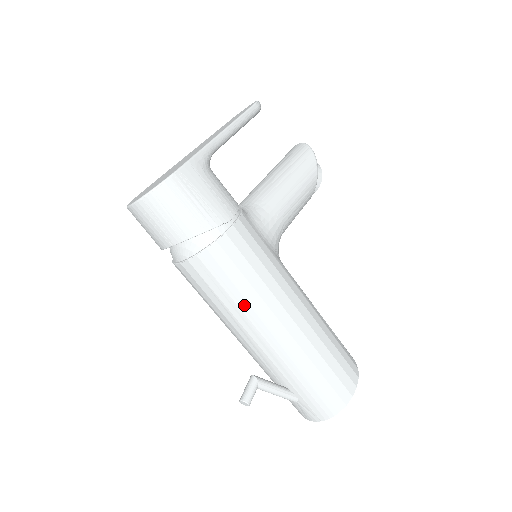
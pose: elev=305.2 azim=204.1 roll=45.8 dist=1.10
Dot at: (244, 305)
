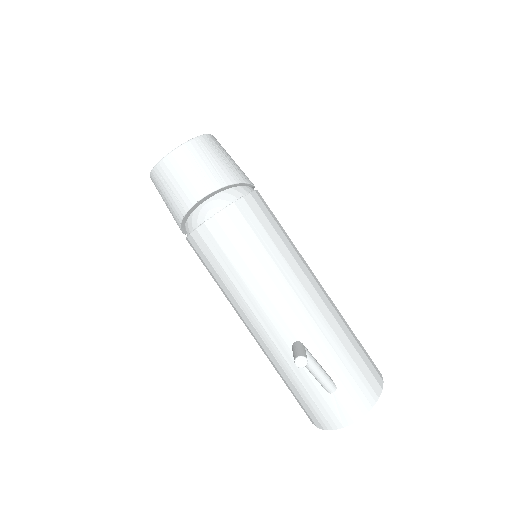
Dot at: (278, 259)
